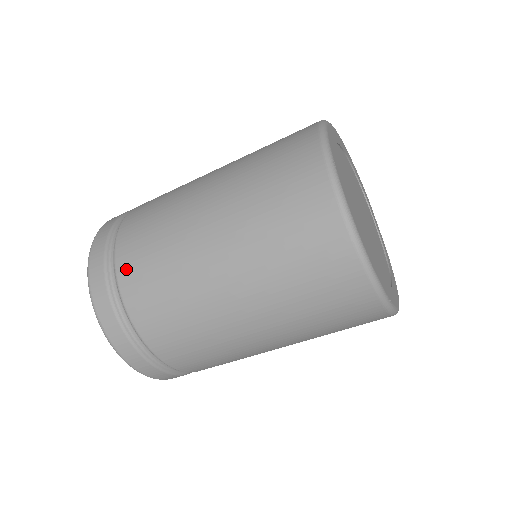
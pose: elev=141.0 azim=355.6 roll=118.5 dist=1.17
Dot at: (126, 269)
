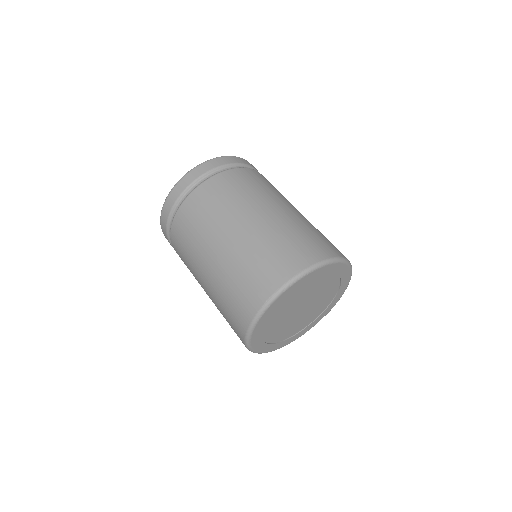
Dot at: (208, 187)
